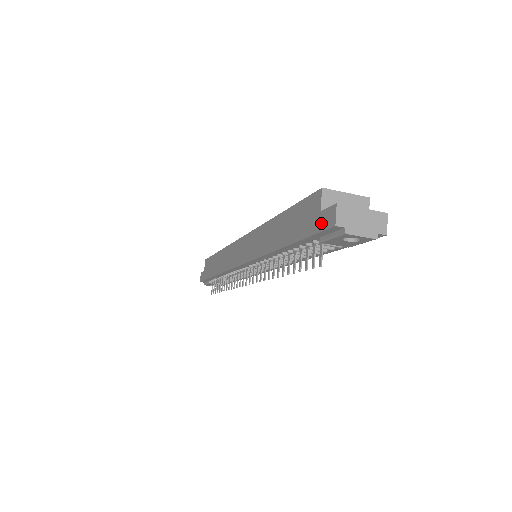
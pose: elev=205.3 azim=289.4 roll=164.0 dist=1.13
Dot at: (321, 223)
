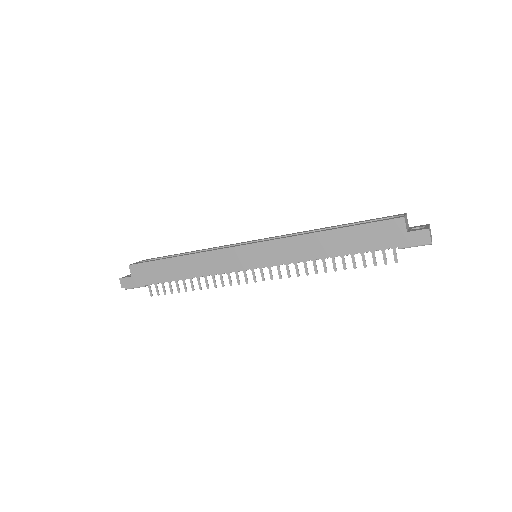
Dot at: (411, 240)
